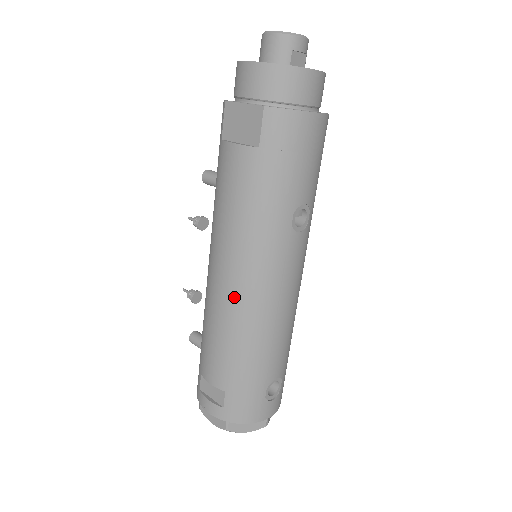
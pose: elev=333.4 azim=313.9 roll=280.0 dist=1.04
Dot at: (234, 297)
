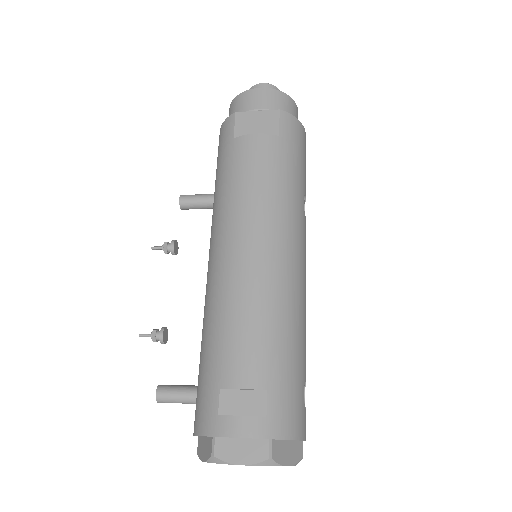
Dot at: (268, 265)
